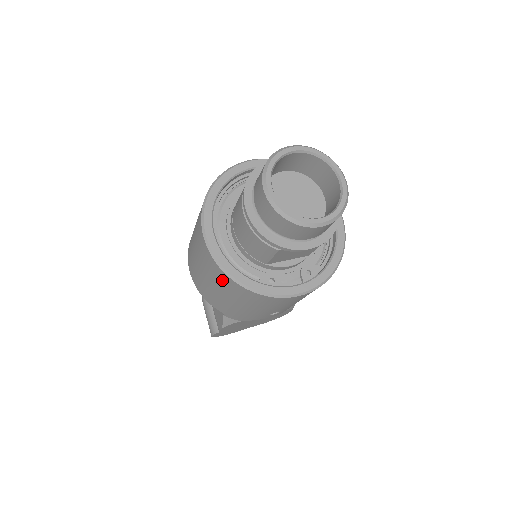
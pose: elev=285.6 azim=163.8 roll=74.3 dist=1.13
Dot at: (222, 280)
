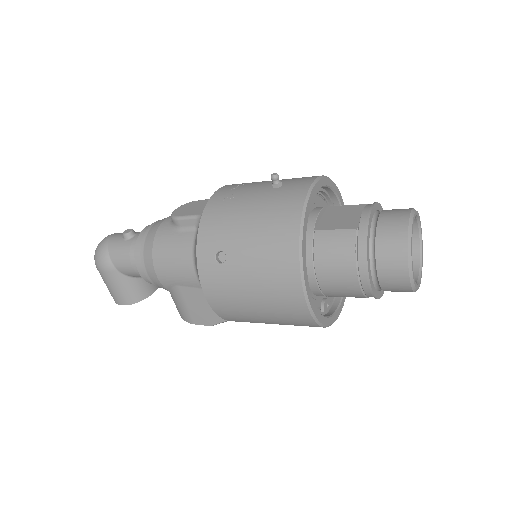
Dot at: (299, 323)
